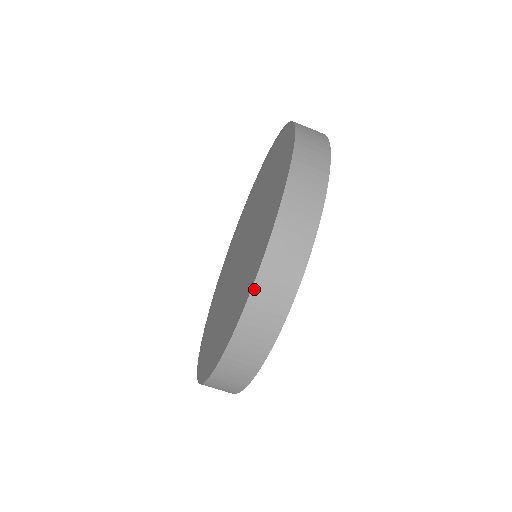
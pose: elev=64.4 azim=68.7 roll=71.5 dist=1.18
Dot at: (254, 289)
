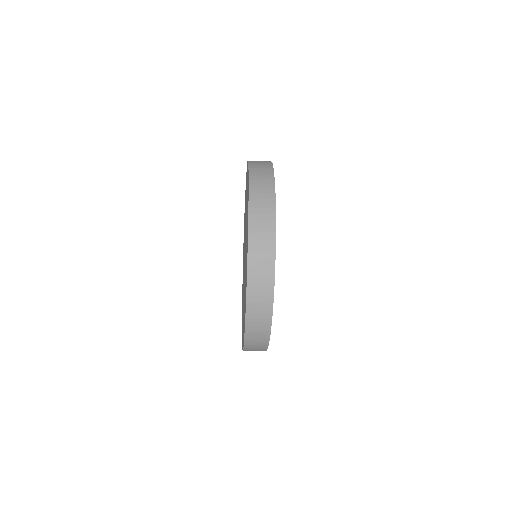
Dot at: (247, 319)
